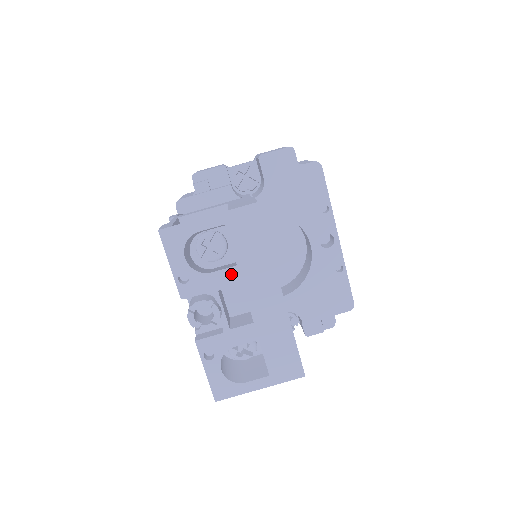
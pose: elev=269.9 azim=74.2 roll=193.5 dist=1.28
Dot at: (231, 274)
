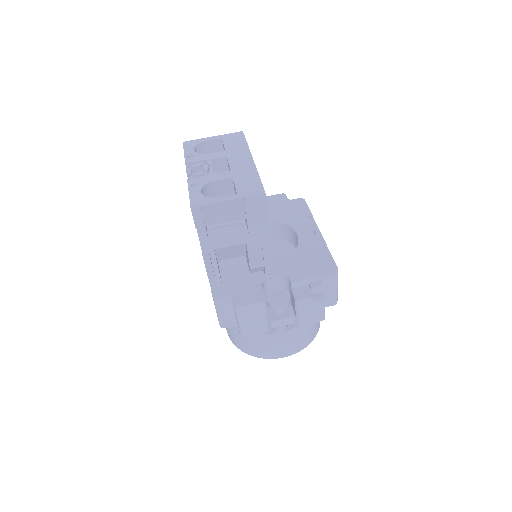
Dot at: (221, 153)
